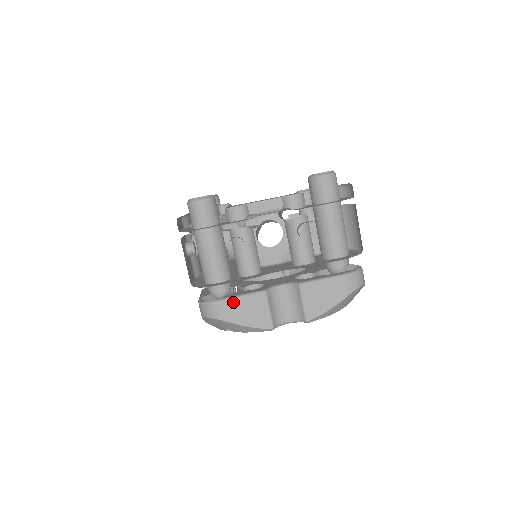
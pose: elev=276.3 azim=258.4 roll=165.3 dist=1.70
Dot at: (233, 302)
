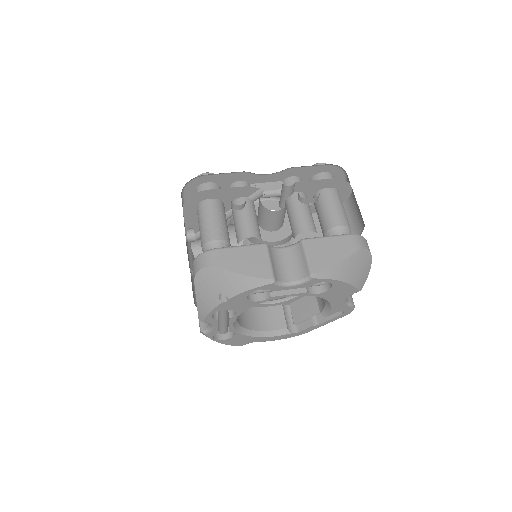
Dot at: (231, 250)
